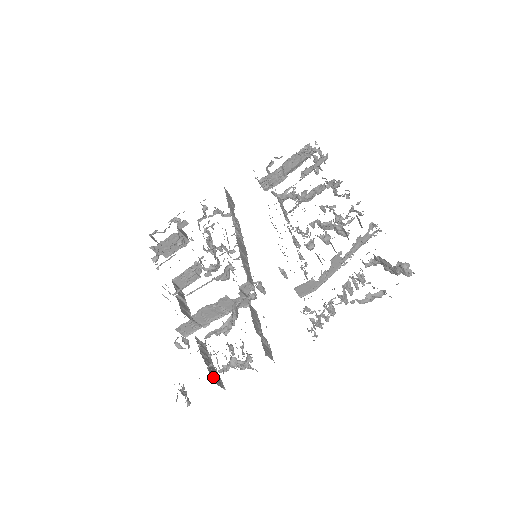
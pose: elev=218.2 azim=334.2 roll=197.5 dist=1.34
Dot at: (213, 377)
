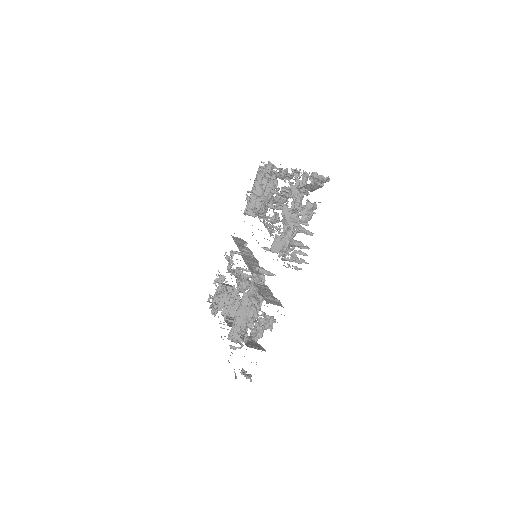
Dot at: (250, 346)
